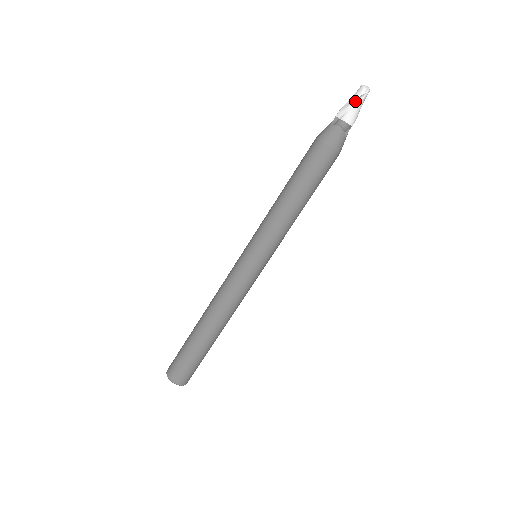
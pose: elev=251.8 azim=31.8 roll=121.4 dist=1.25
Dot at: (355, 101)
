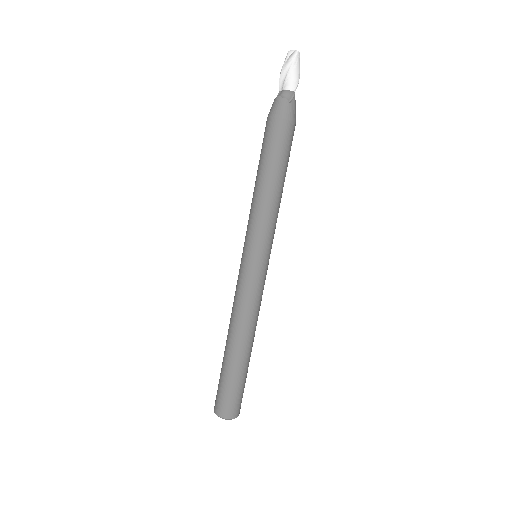
Dot at: (287, 68)
